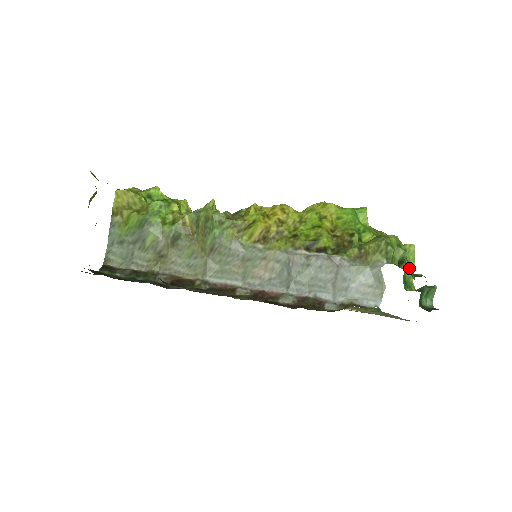
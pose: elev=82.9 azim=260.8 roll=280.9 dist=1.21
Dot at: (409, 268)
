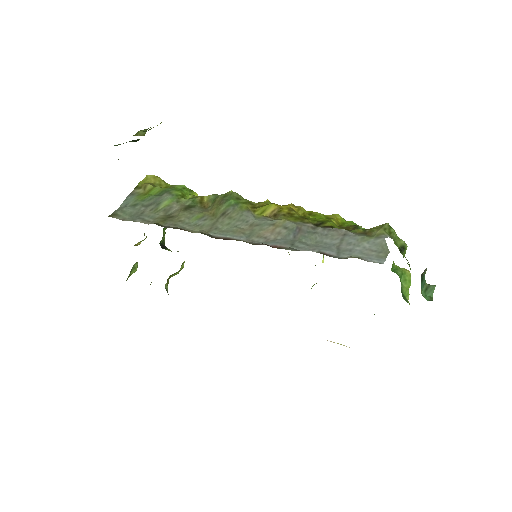
Dot at: occluded
